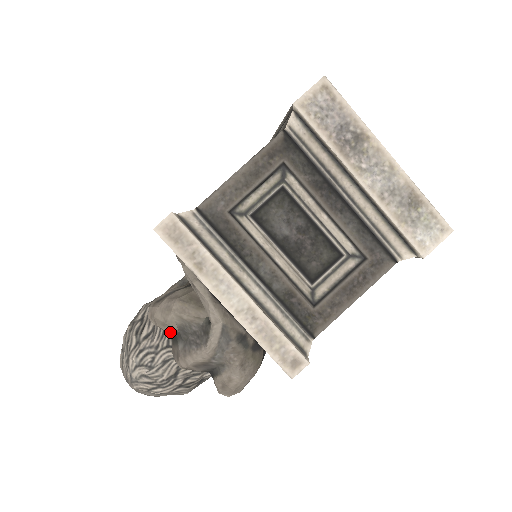
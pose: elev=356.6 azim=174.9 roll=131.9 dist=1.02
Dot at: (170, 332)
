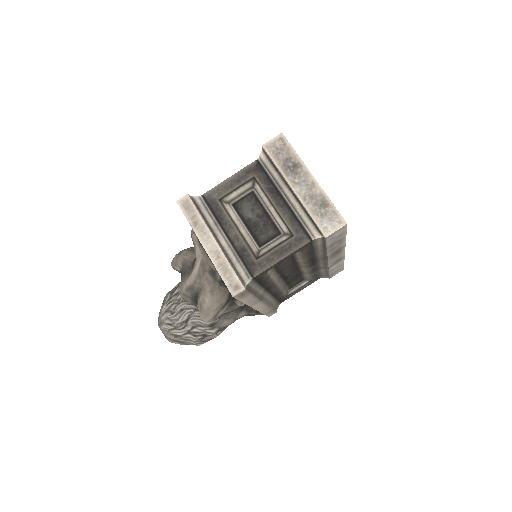
Dot at: (179, 270)
